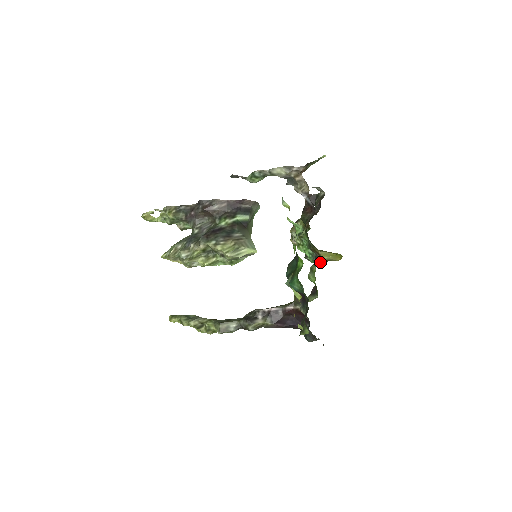
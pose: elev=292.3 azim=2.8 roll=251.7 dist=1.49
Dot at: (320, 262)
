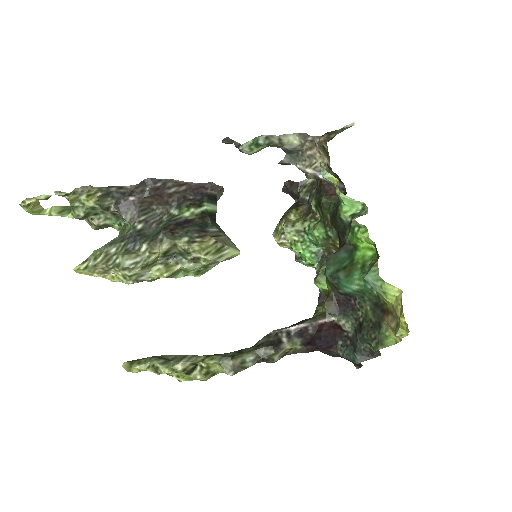
Dot at: occluded
